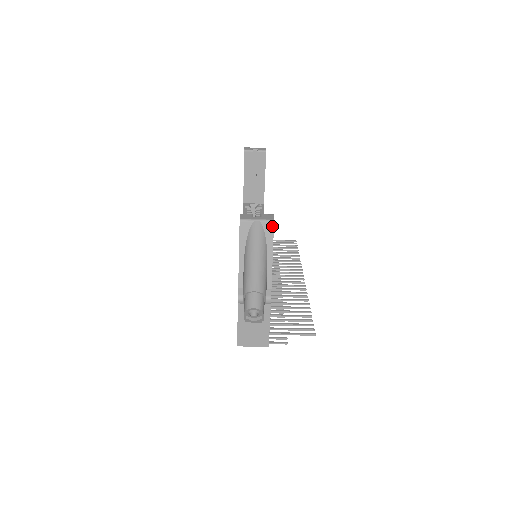
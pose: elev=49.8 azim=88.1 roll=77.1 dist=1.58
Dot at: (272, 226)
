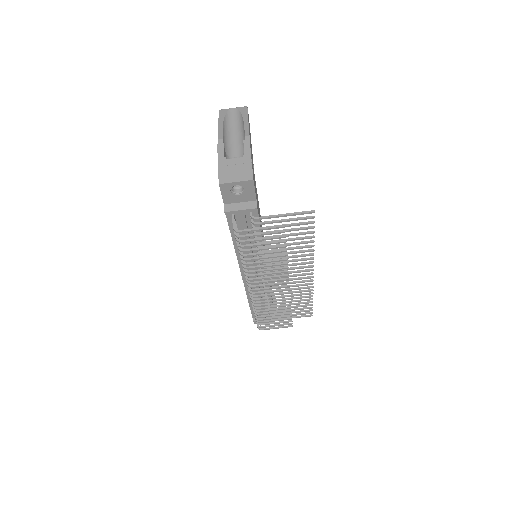
Dot at: (246, 108)
